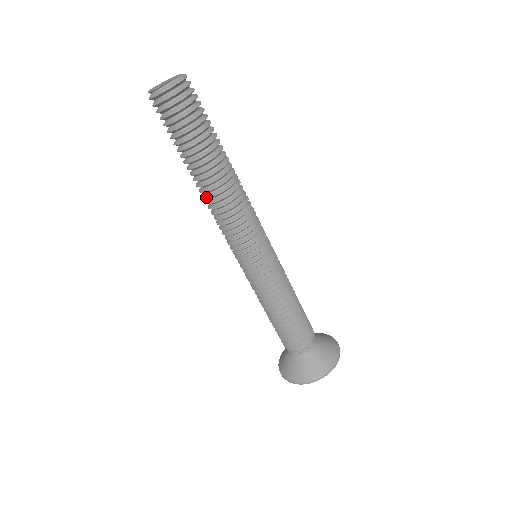
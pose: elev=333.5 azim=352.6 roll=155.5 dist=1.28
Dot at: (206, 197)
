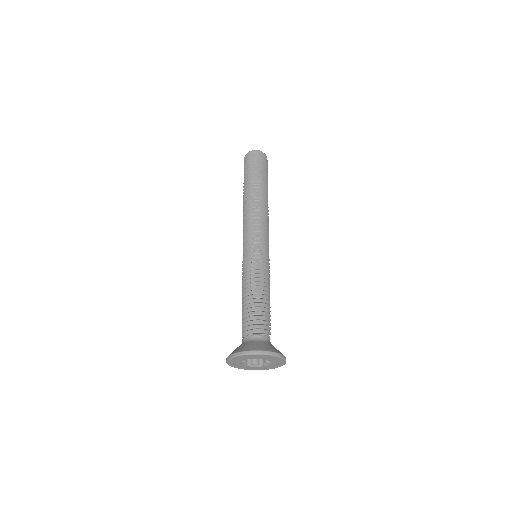
Dot at: (253, 201)
